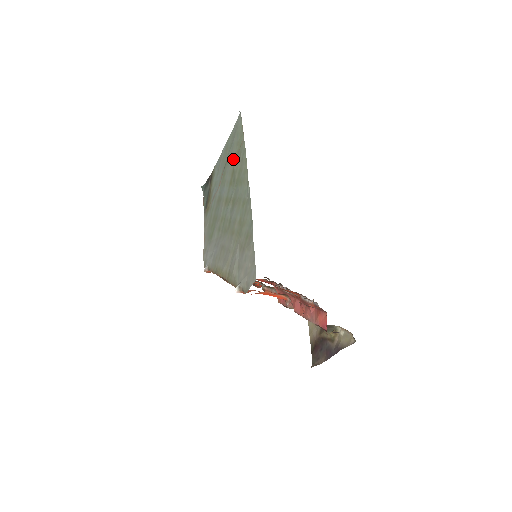
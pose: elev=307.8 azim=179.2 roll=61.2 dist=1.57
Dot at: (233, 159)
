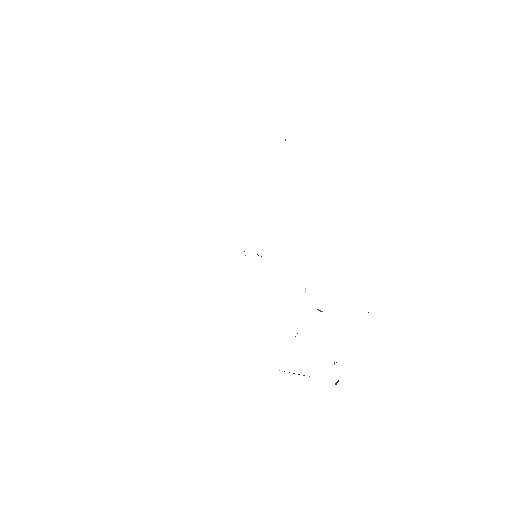
Dot at: occluded
